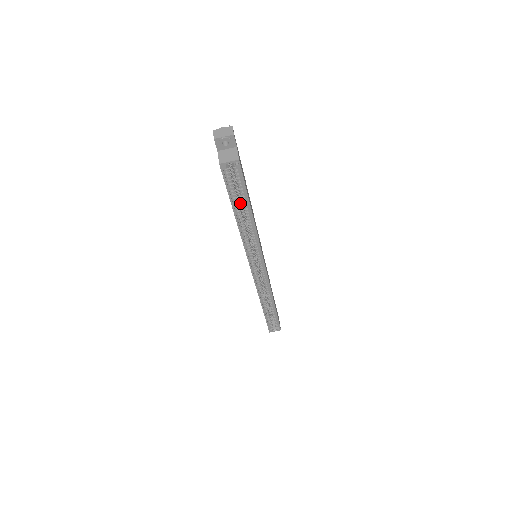
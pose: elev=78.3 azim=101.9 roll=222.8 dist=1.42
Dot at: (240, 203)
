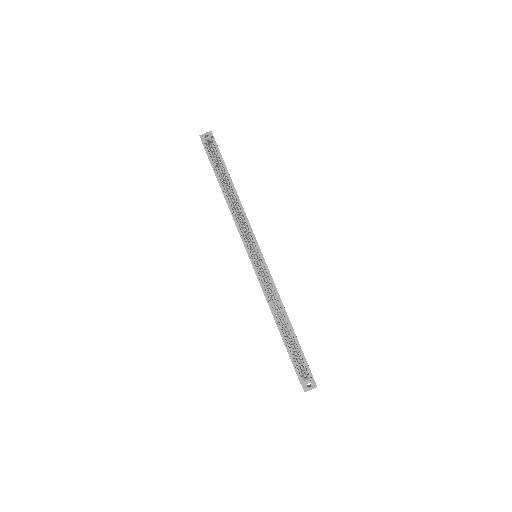
Dot at: (224, 180)
